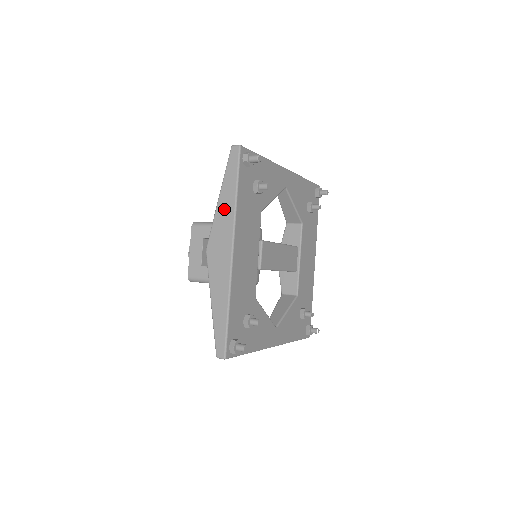
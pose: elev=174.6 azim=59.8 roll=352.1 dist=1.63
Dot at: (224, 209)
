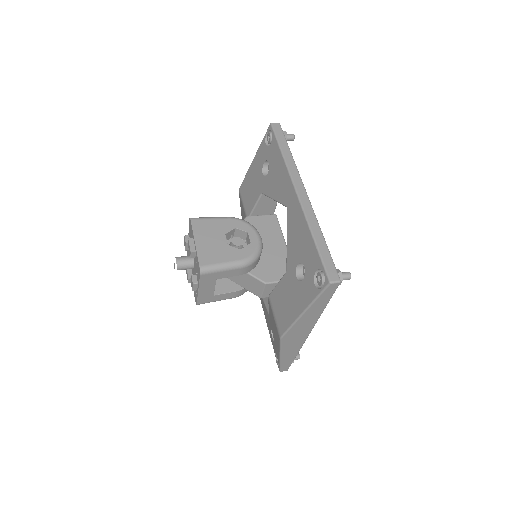
Dot at: (308, 318)
